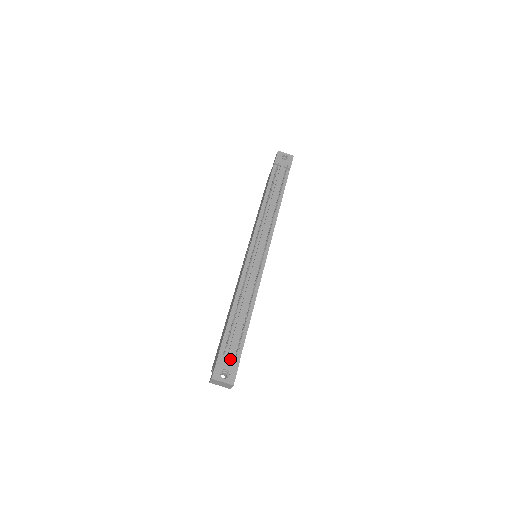
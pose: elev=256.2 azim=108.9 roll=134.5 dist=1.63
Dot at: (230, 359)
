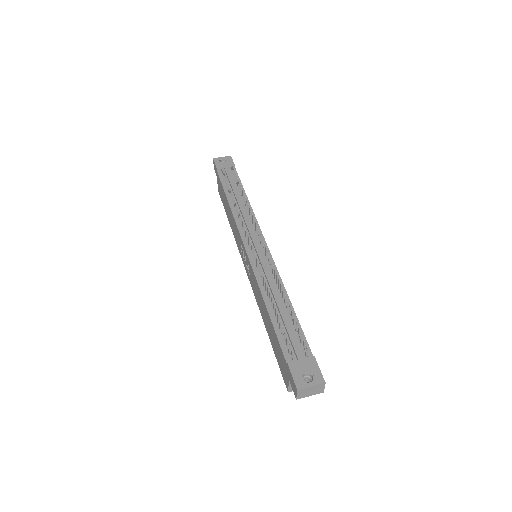
Dot at: (302, 359)
